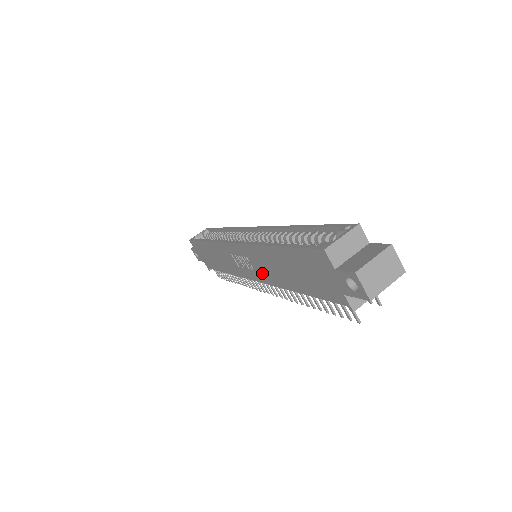
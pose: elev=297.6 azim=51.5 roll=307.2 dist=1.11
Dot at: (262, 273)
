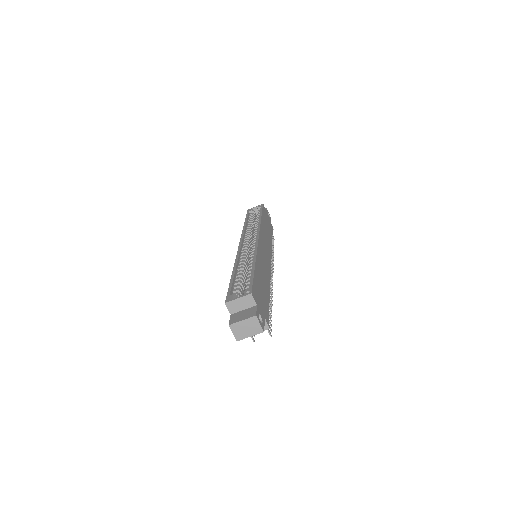
Dot at: occluded
